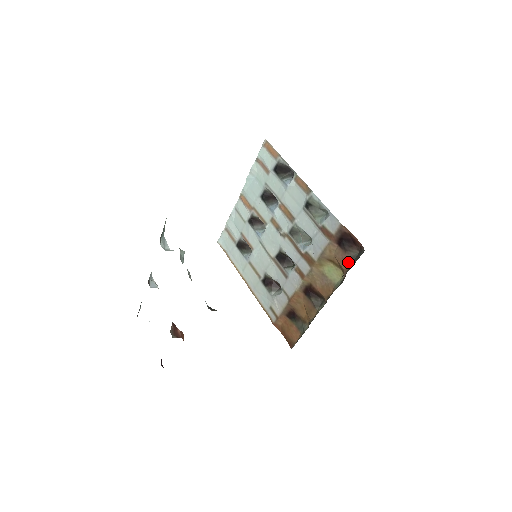
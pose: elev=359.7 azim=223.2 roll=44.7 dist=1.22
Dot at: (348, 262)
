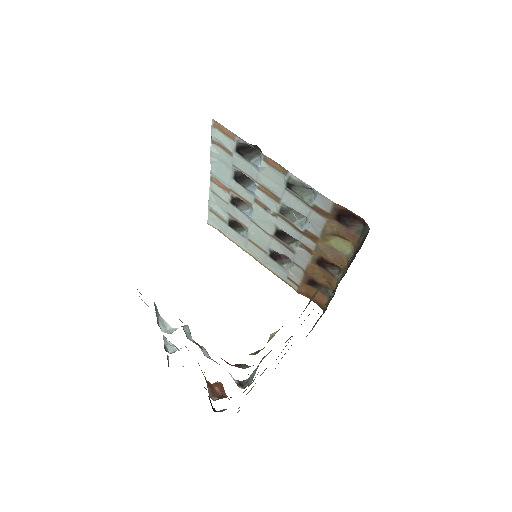
Dot at: (354, 237)
